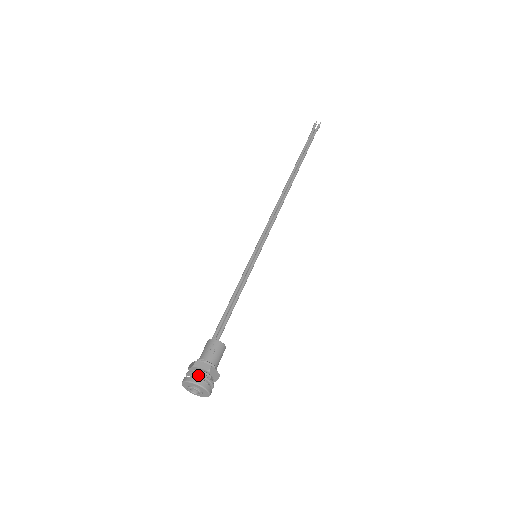
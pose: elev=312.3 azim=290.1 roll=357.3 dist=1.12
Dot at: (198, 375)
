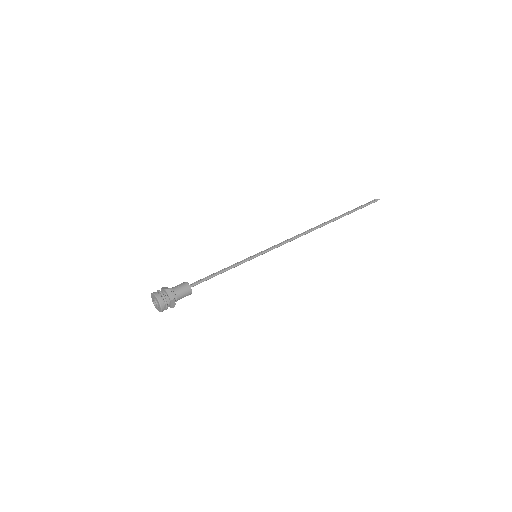
Dot at: (158, 291)
